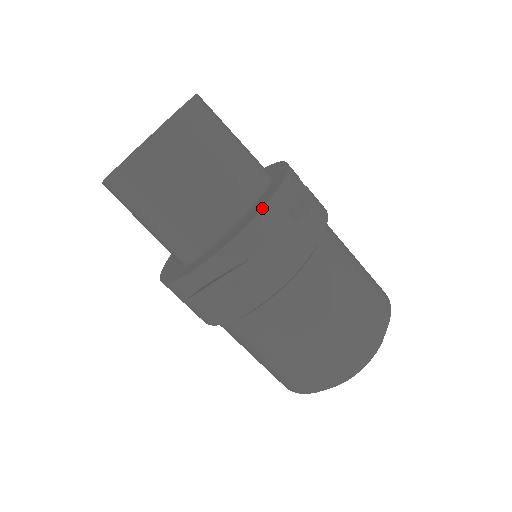
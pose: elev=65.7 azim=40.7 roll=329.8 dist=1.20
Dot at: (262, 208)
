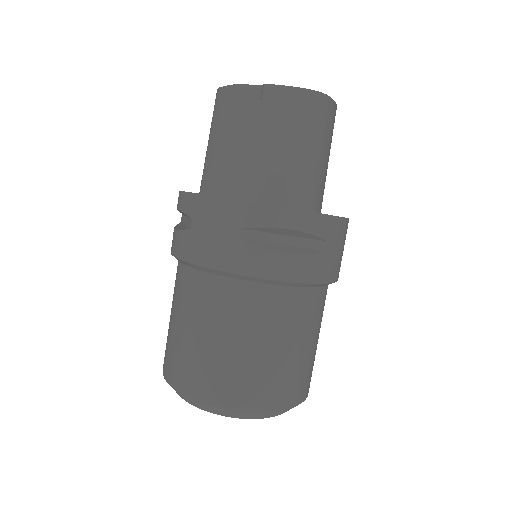
Dot at: (229, 198)
